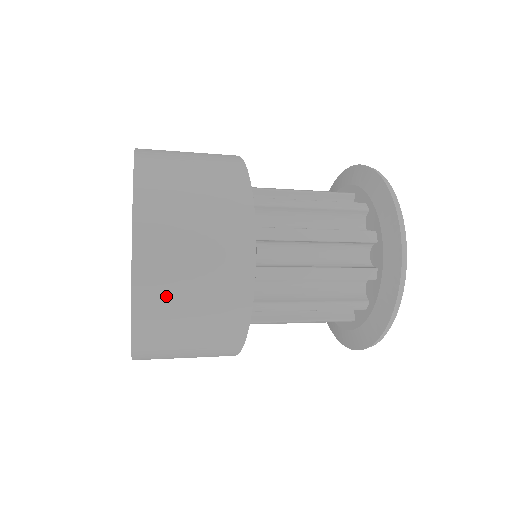
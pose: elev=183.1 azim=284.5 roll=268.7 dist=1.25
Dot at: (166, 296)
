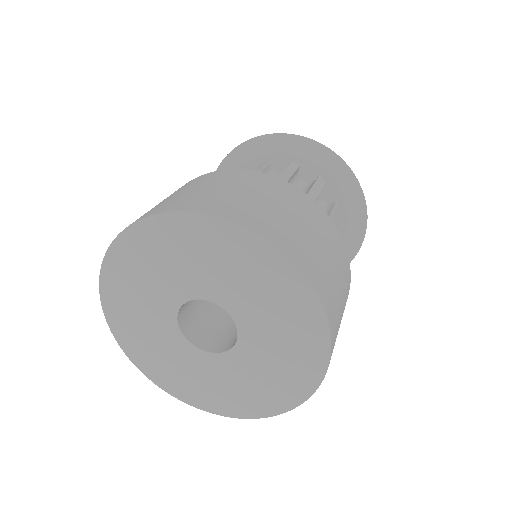
Dot at: (336, 307)
